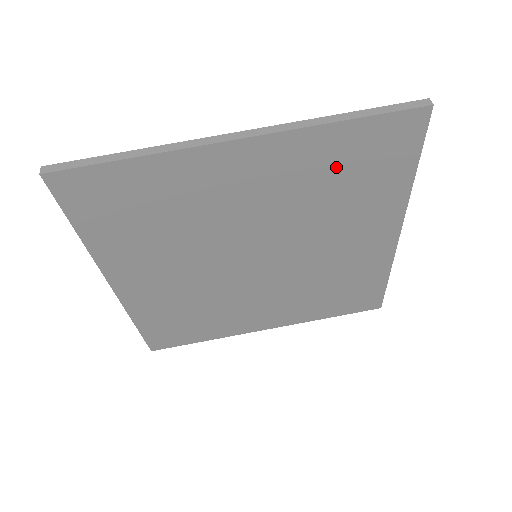
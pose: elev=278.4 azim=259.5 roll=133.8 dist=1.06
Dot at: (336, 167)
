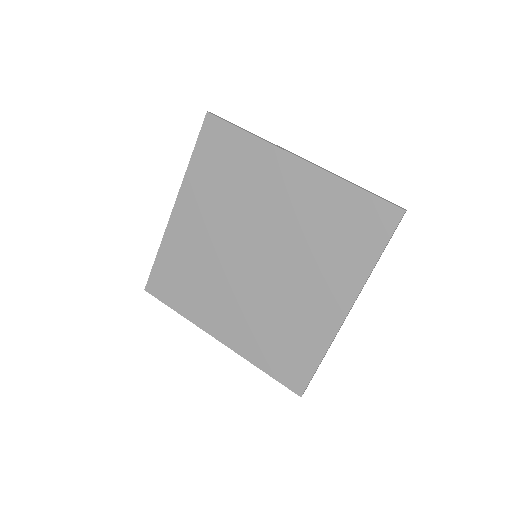
Dot at: (335, 216)
